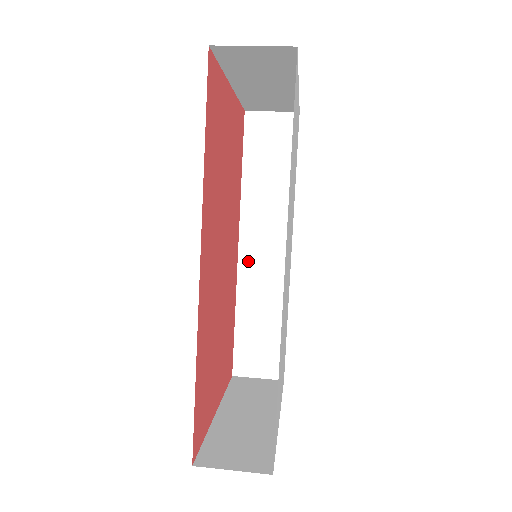
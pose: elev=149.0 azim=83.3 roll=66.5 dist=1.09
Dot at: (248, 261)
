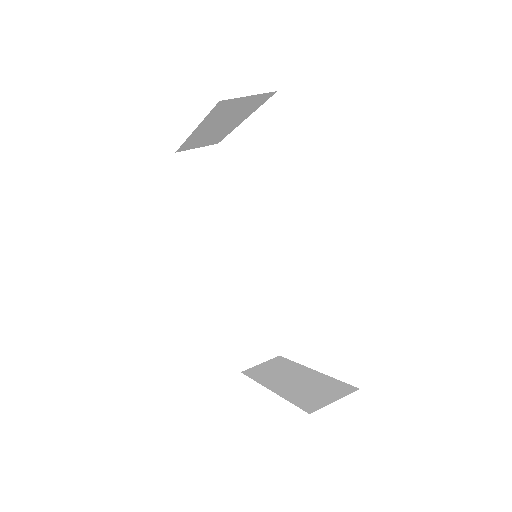
Dot at: (220, 273)
